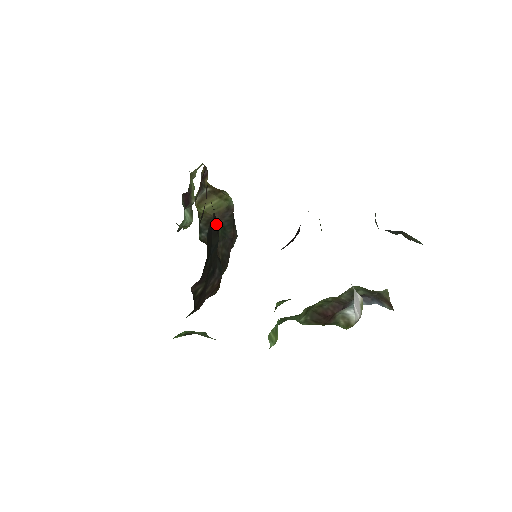
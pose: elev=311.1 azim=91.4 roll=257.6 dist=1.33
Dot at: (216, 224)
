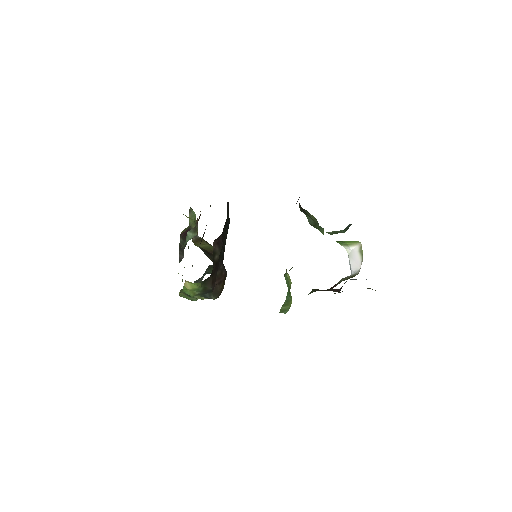
Dot at: occluded
